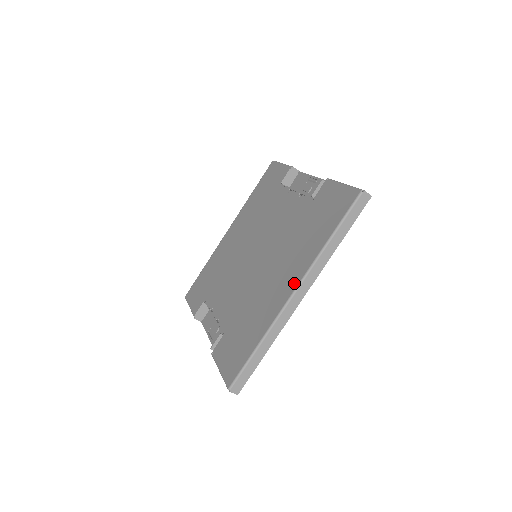
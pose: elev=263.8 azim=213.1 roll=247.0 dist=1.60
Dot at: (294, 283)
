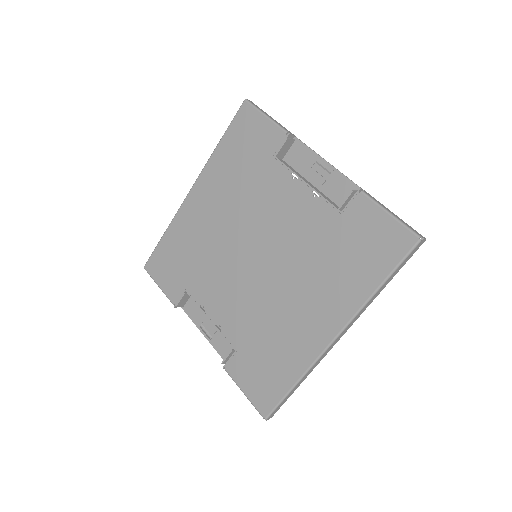
Dot at: (334, 327)
